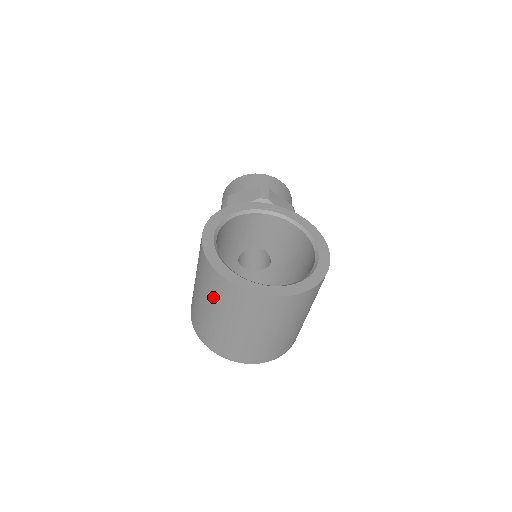
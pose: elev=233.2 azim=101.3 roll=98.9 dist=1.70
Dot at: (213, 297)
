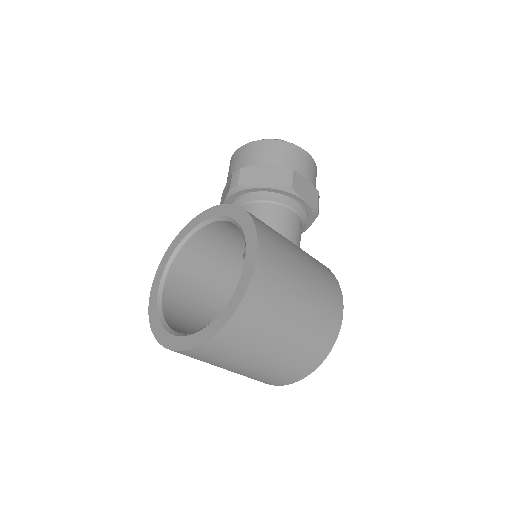
Dot at: occluded
